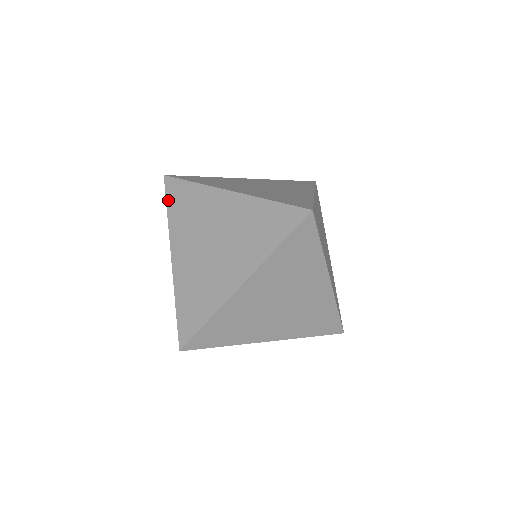
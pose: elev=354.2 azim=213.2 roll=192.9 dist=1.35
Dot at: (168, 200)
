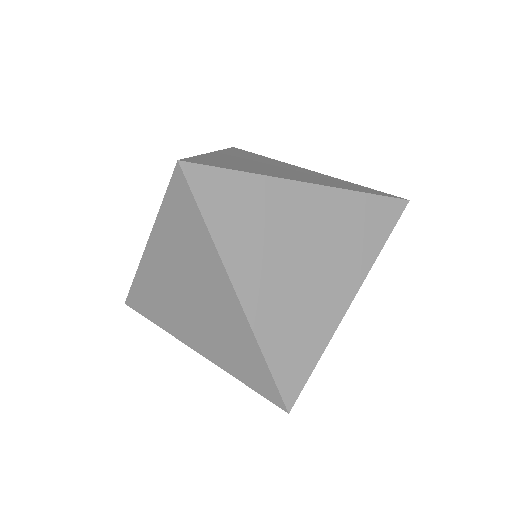
Dot at: (202, 204)
